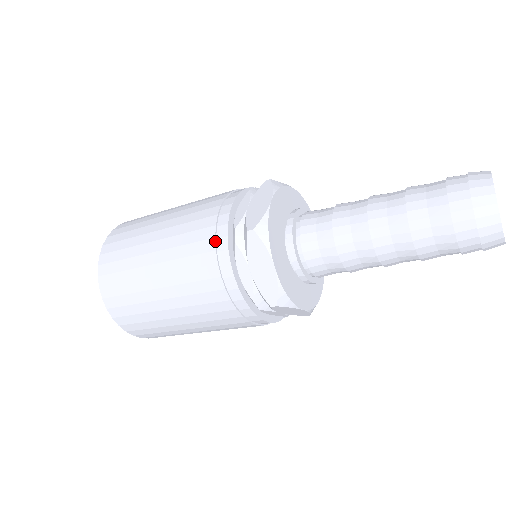
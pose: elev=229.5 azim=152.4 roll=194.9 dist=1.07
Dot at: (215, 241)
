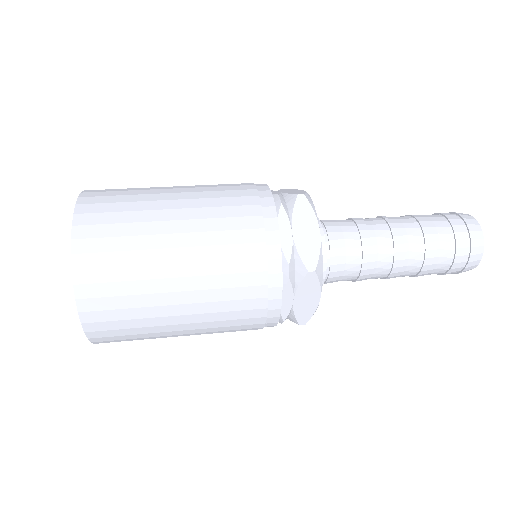
Dot at: (259, 198)
